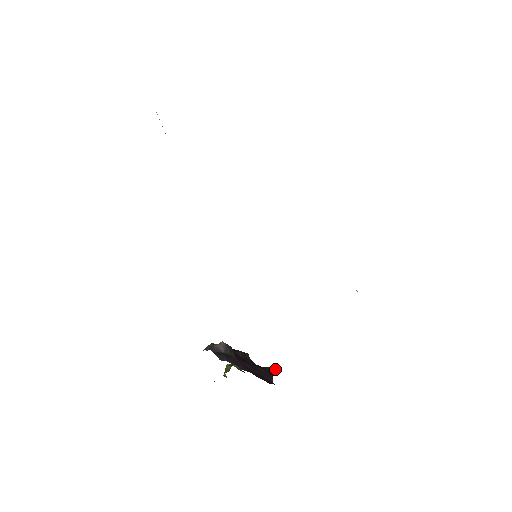
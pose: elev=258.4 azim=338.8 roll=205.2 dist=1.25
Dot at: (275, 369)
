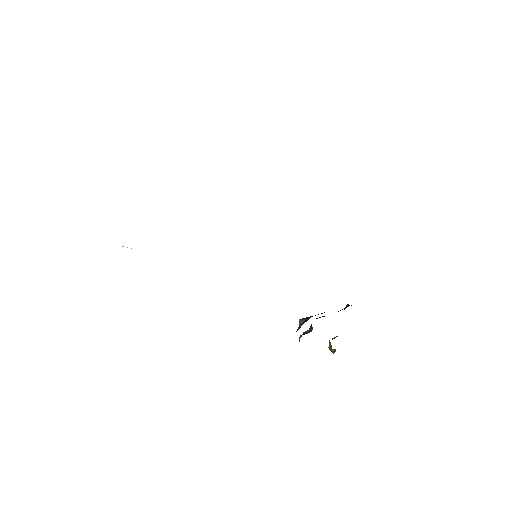
Dot at: (348, 304)
